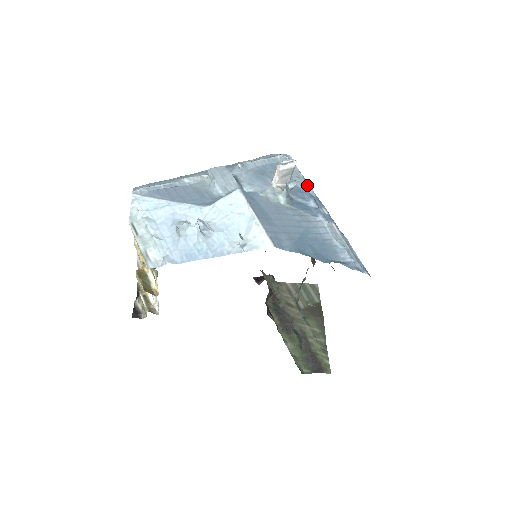
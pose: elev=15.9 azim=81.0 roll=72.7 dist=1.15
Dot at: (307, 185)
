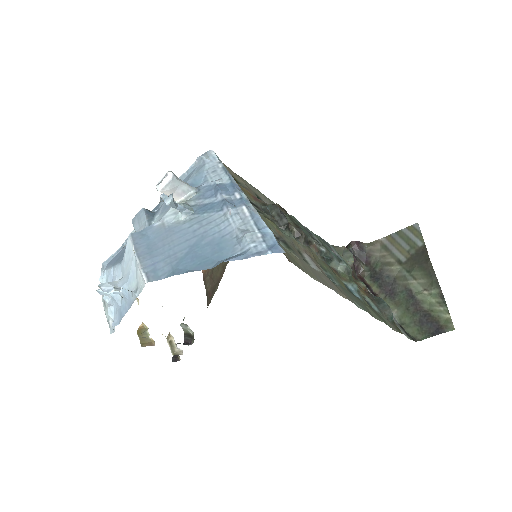
Dot at: (223, 174)
